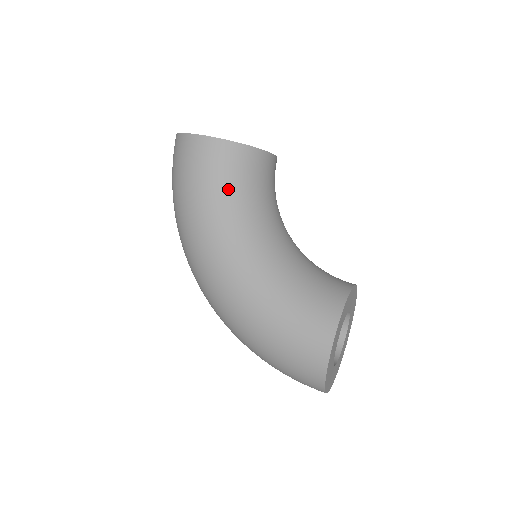
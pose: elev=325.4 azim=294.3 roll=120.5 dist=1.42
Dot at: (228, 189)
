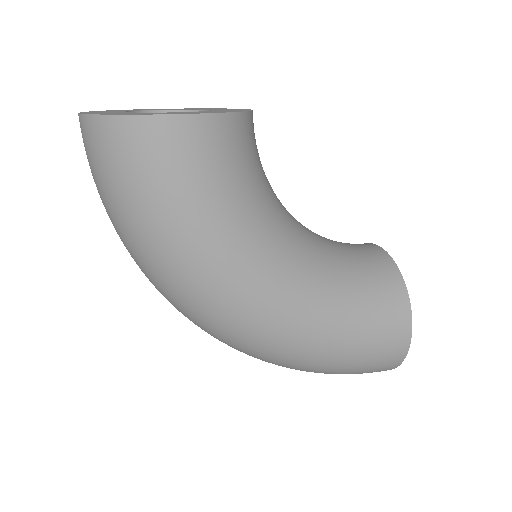
Dot at: (238, 191)
